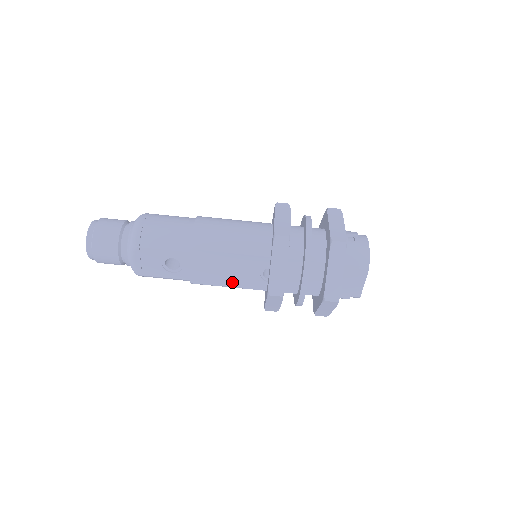
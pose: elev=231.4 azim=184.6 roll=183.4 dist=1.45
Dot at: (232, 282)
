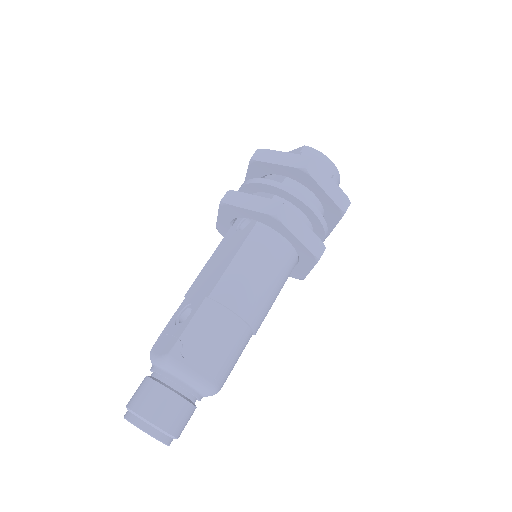
Dot at: occluded
